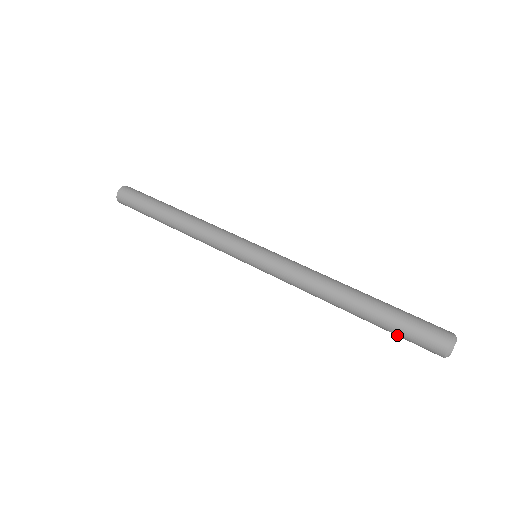
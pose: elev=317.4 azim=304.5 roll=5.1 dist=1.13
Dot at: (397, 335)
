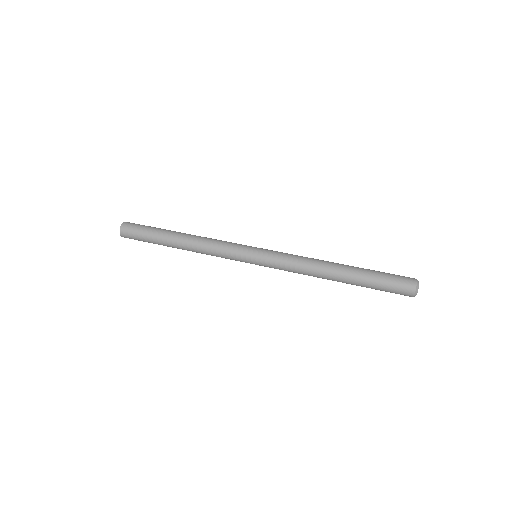
Dot at: (378, 289)
